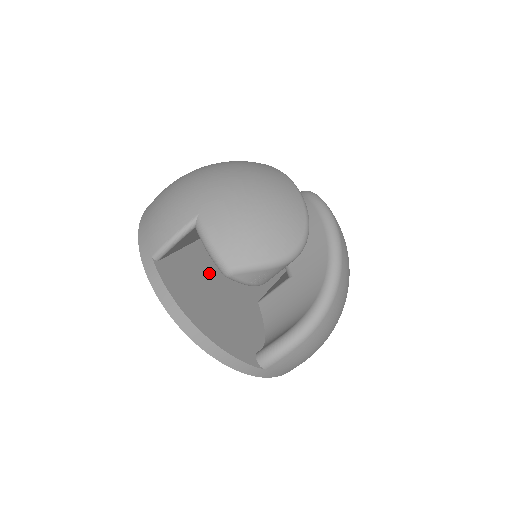
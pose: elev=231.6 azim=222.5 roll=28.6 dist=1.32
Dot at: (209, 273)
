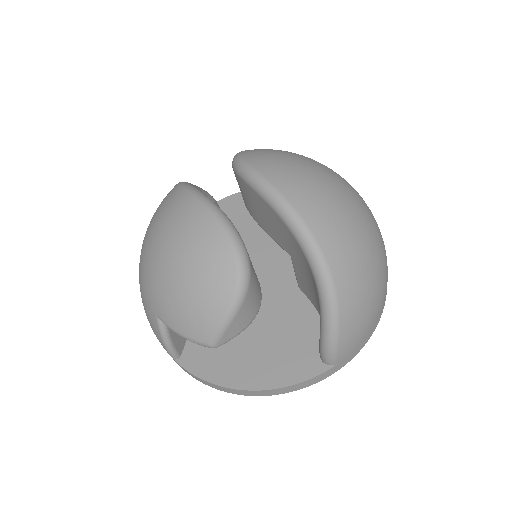
Dot at: occluded
